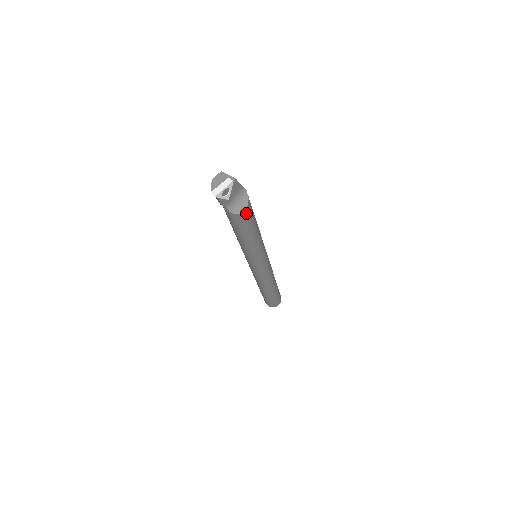
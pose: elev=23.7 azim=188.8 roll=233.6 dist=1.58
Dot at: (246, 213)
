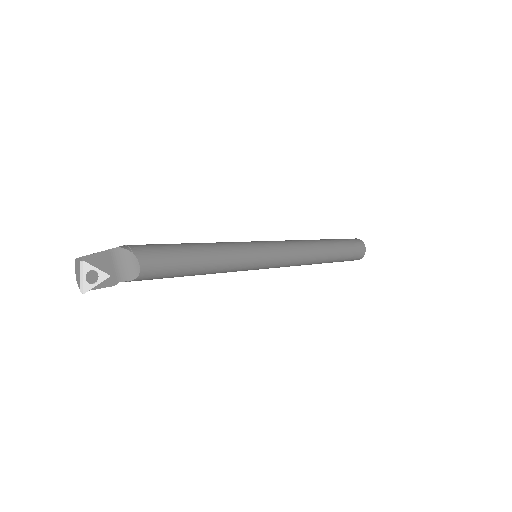
Dot at: (148, 264)
